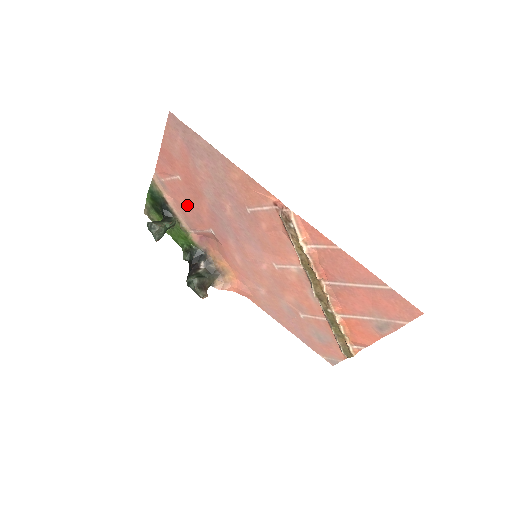
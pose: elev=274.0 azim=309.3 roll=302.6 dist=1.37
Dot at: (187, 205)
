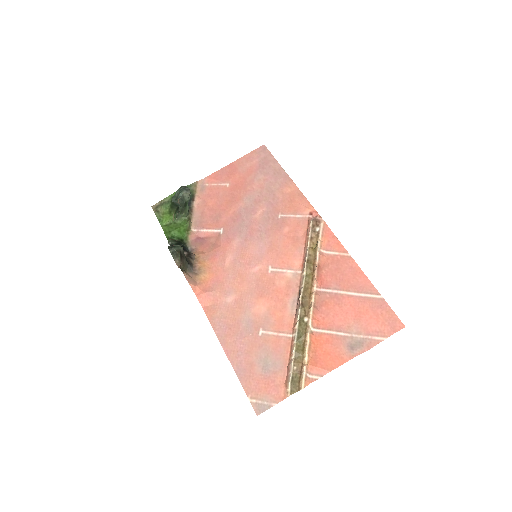
Dot at: (214, 206)
